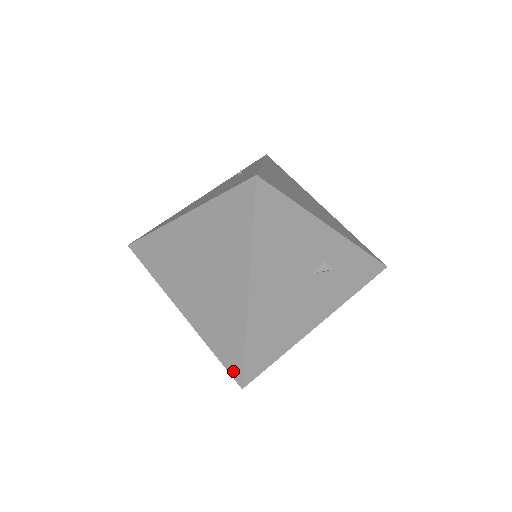
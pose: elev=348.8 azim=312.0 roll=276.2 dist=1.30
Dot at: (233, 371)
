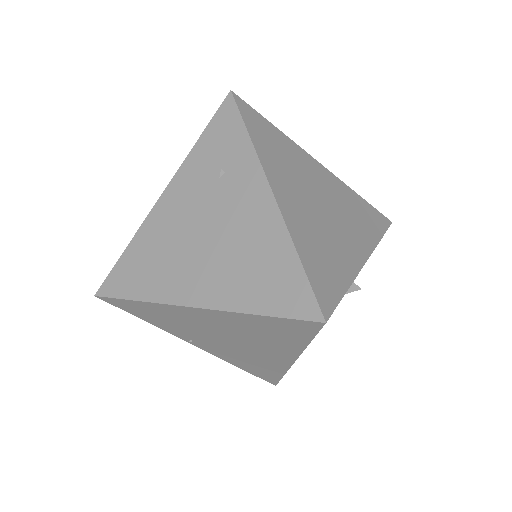
Dot at: (266, 379)
